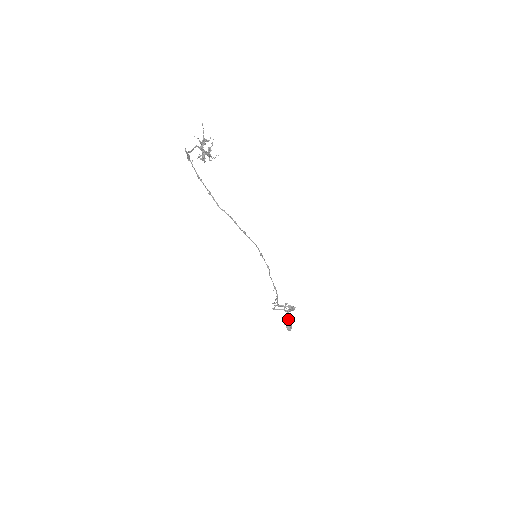
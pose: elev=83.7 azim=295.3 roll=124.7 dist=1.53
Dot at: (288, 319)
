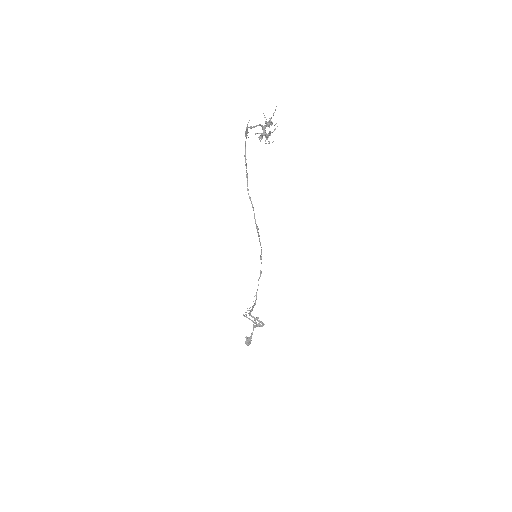
Dot at: (251, 333)
